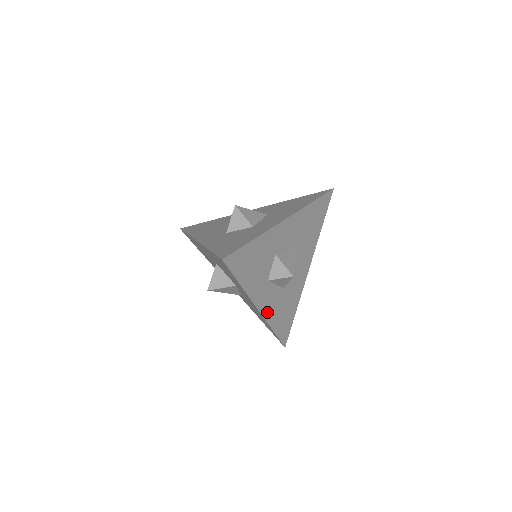
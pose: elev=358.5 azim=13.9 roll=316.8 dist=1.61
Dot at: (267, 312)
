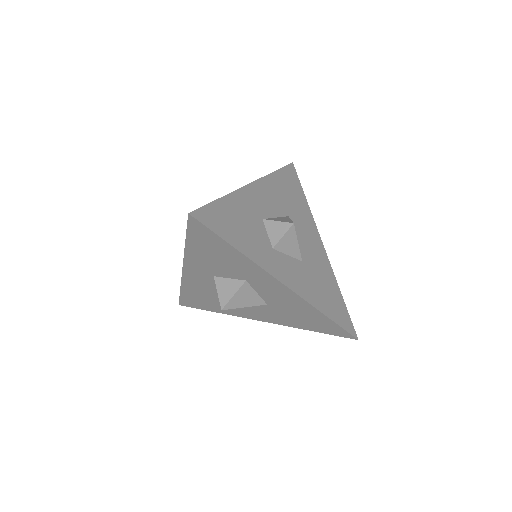
Dot at: (298, 288)
